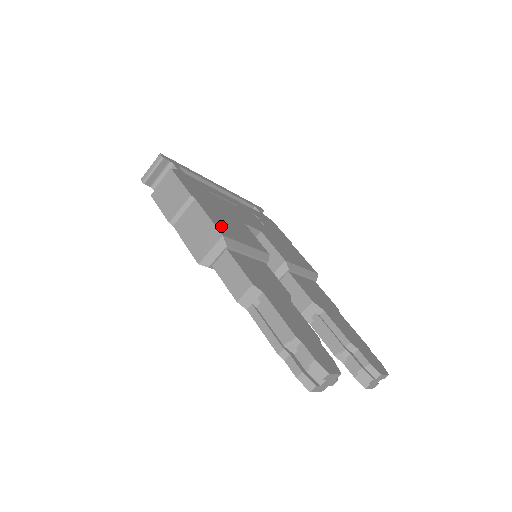
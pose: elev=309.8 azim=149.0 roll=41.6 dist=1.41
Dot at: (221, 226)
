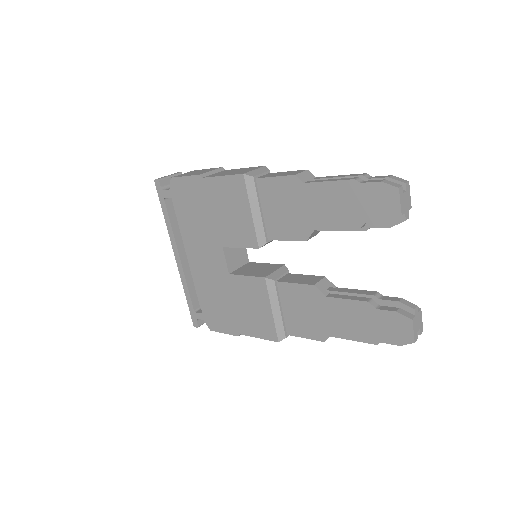
Dot at: occluded
